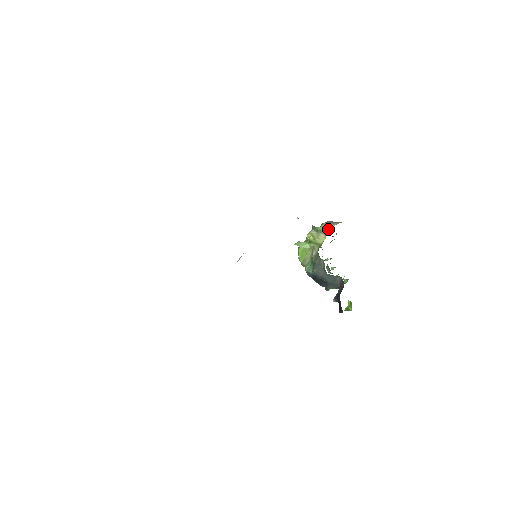
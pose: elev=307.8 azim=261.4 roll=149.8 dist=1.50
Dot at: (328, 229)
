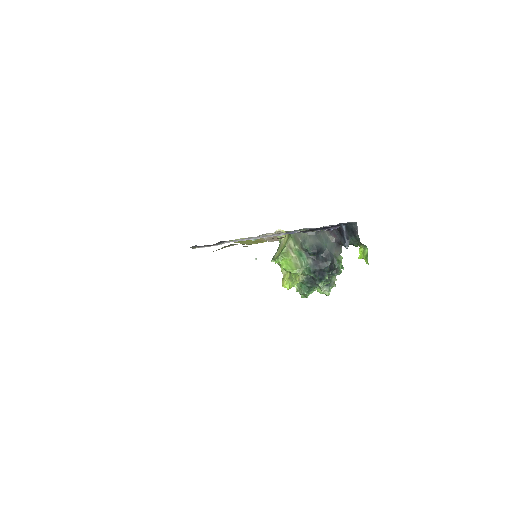
Dot at: occluded
